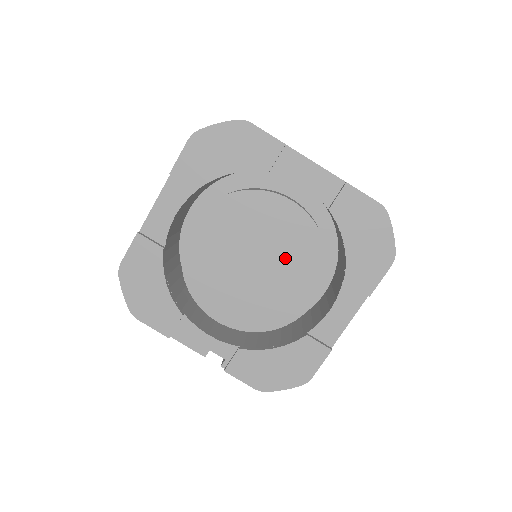
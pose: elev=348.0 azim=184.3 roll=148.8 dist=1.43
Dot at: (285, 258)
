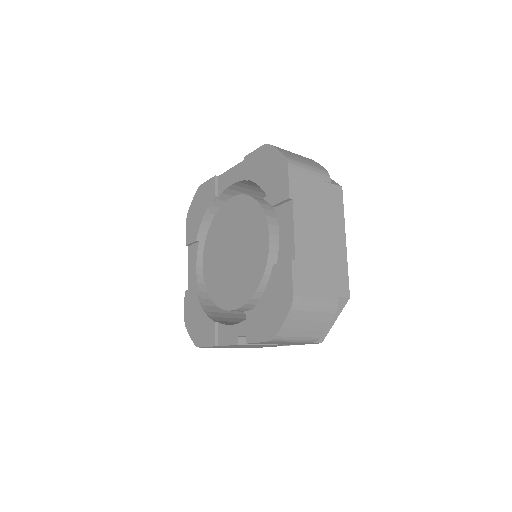
Dot at: (243, 231)
